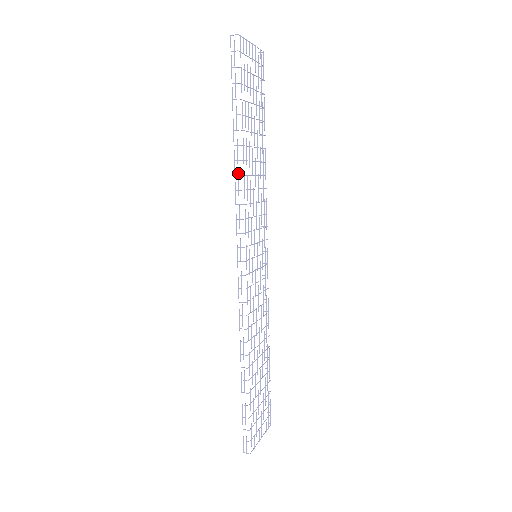
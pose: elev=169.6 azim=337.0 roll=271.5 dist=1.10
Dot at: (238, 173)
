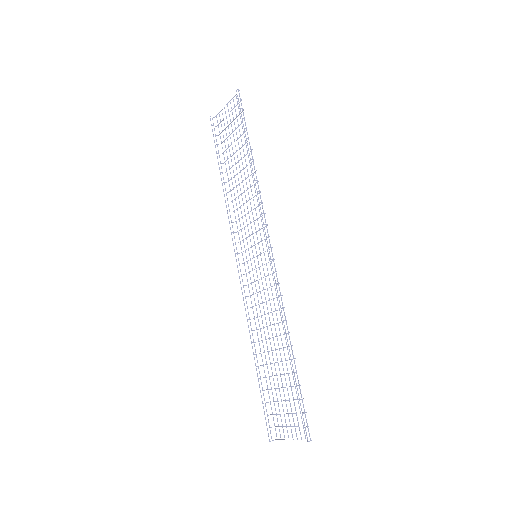
Dot at: occluded
